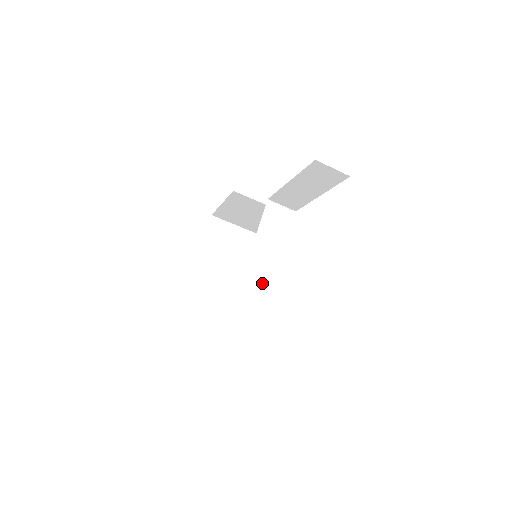
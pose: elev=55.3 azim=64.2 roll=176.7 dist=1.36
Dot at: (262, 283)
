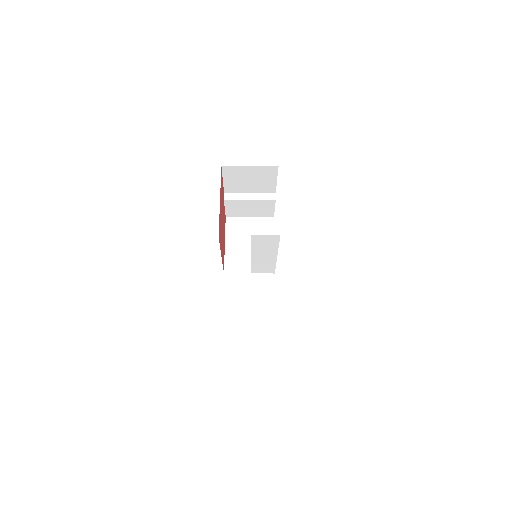
Dot at: (267, 264)
